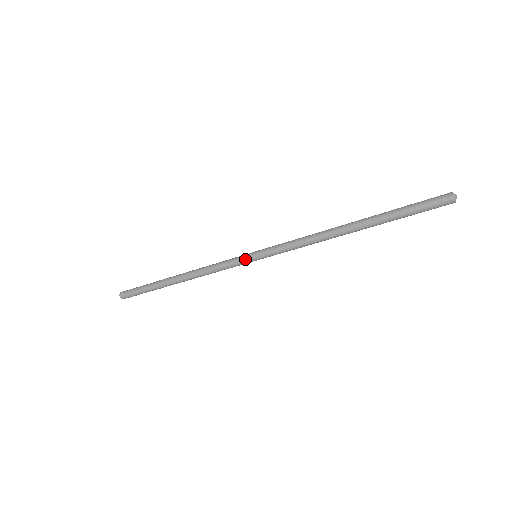
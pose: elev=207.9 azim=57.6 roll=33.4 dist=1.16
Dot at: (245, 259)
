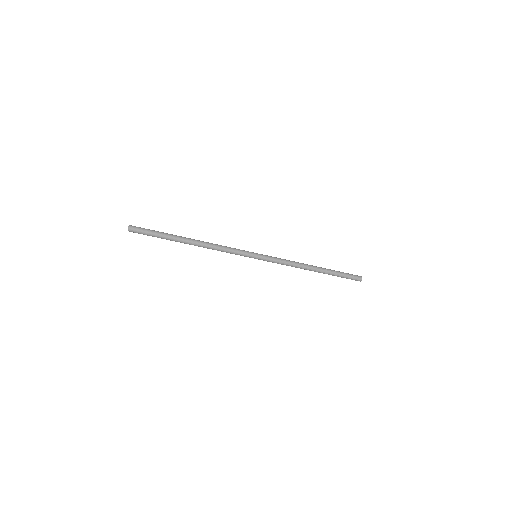
Dot at: (251, 253)
